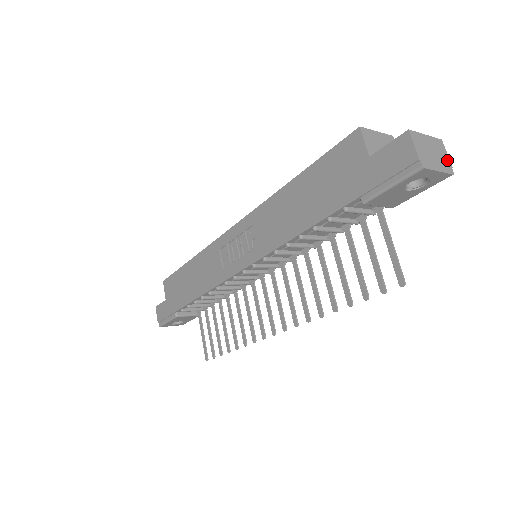
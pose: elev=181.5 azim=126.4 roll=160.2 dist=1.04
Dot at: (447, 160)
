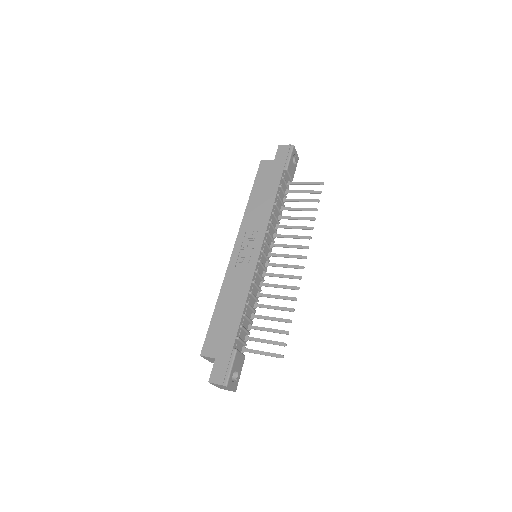
Dot at: occluded
